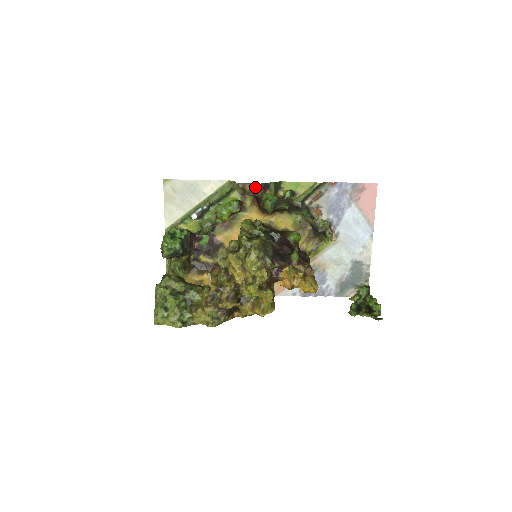
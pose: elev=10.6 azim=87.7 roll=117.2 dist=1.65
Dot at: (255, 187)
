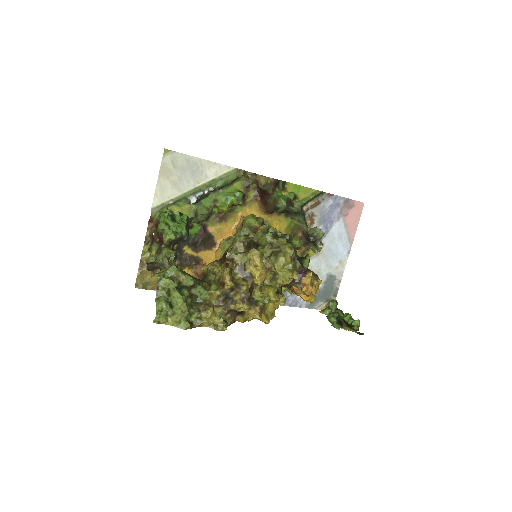
Dot at: (270, 181)
